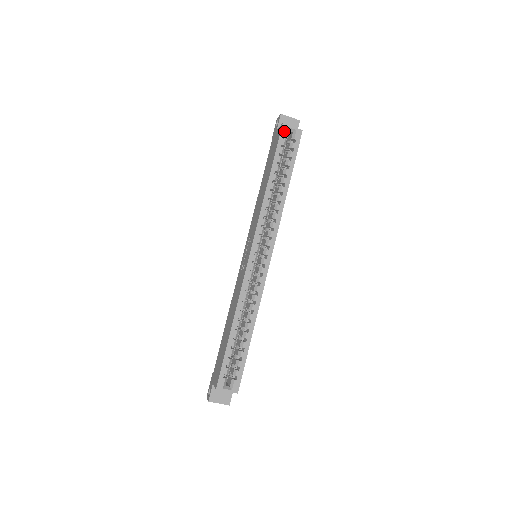
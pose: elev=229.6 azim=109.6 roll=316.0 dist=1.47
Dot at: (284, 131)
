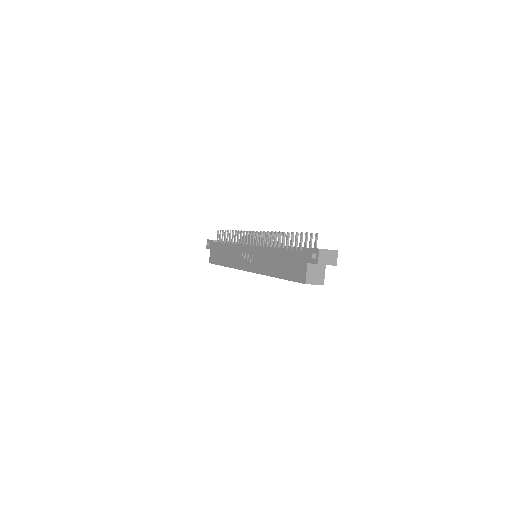
Dot at: occluded
